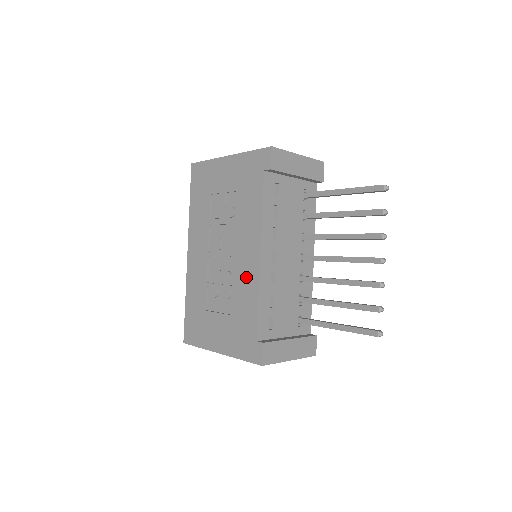
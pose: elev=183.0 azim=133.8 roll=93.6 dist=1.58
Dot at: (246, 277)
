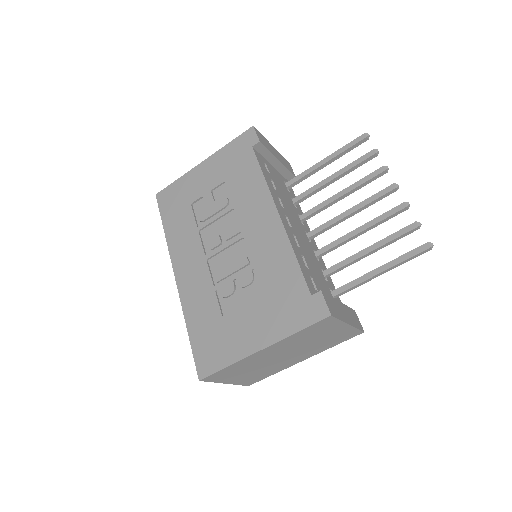
Dot at: (268, 244)
